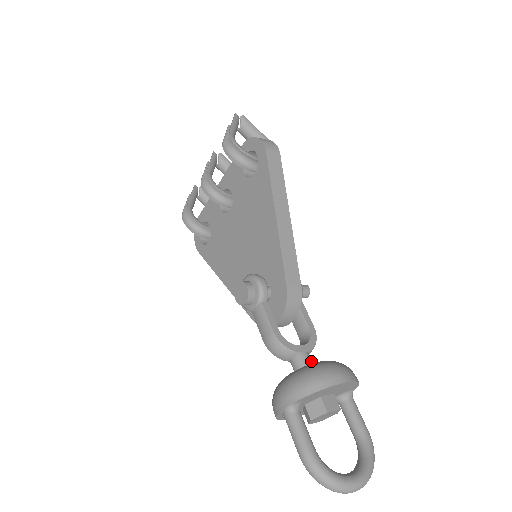
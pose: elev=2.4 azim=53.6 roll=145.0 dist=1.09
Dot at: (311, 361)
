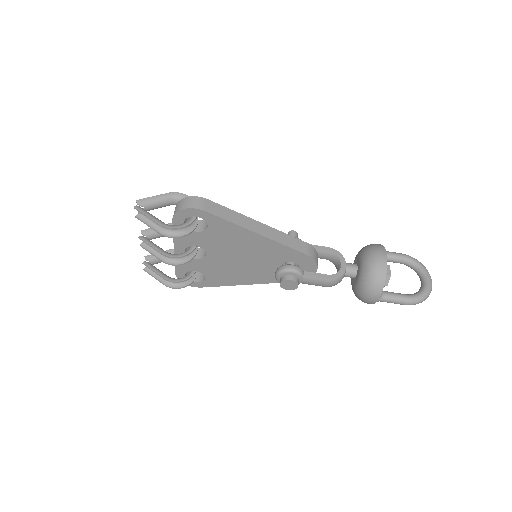
Dot at: (353, 264)
